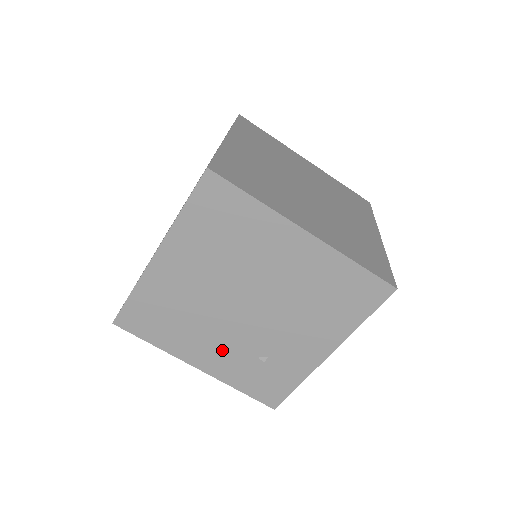
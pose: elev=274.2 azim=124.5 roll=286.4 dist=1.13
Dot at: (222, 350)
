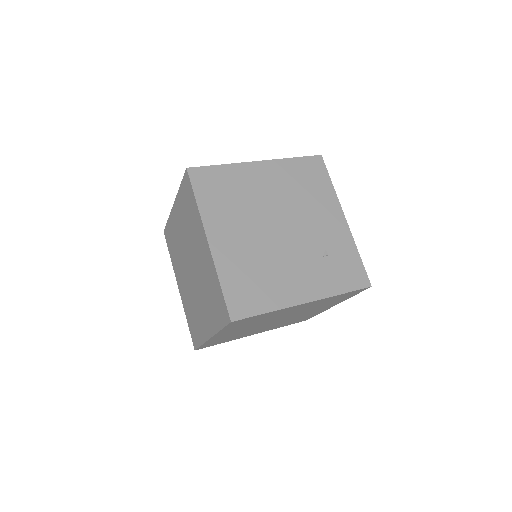
Dot at: (303, 272)
